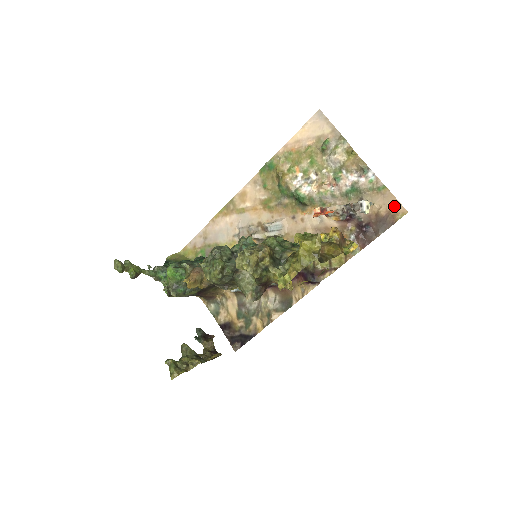
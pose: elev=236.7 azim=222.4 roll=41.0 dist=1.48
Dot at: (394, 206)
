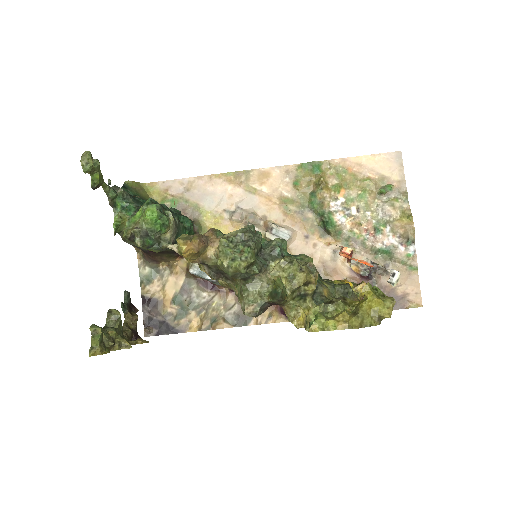
Dot at: (414, 292)
